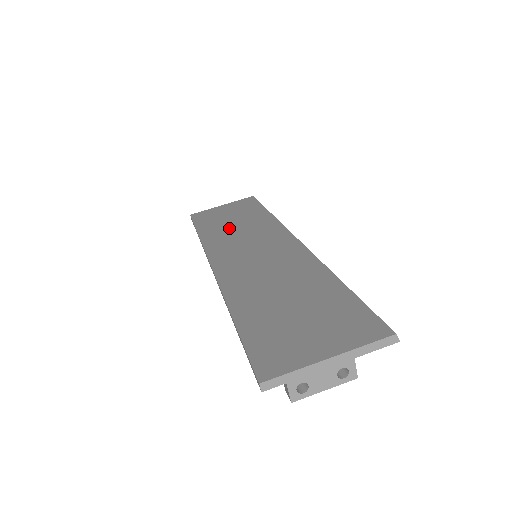
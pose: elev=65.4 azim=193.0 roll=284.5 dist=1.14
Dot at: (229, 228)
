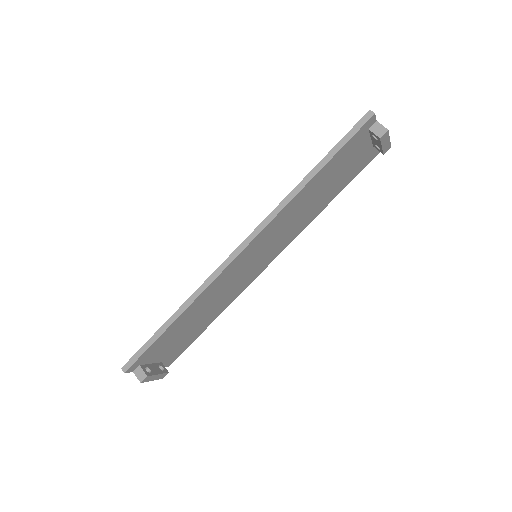
Dot at: occluded
